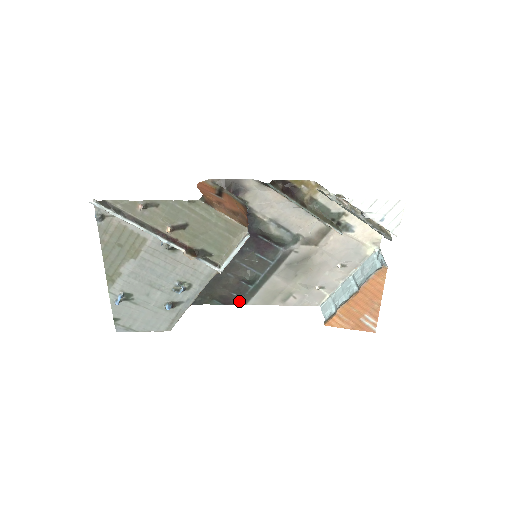
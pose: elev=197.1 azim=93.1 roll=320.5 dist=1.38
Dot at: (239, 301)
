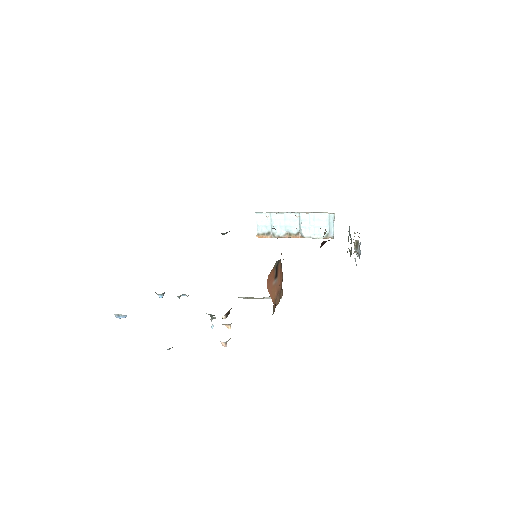
Dot at: occluded
